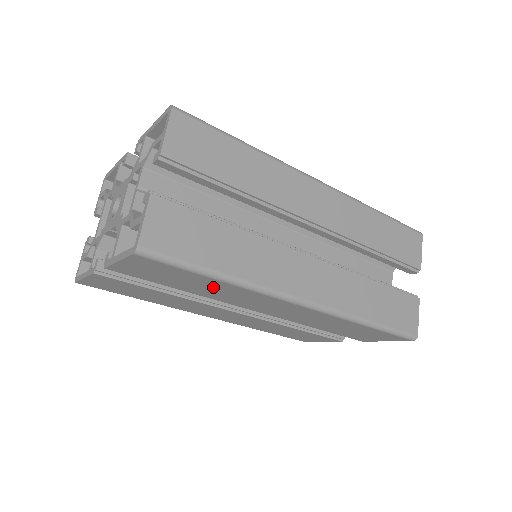
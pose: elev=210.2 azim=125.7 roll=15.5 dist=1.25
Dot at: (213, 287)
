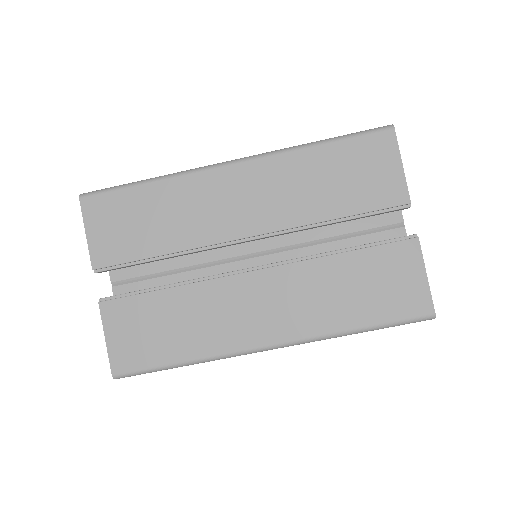
Dot at: (162, 207)
